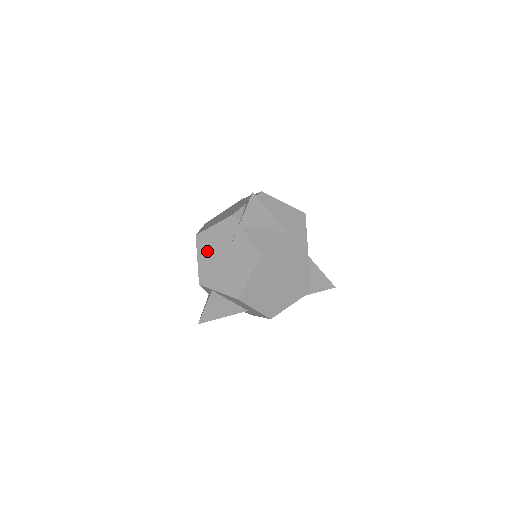
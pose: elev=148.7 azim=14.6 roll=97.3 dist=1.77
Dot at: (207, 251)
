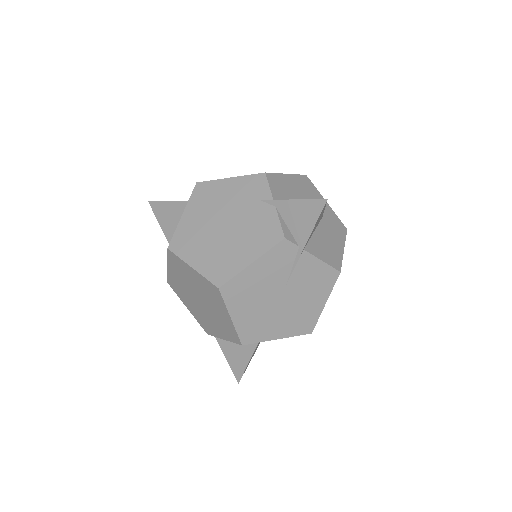
Dot at: (247, 301)
